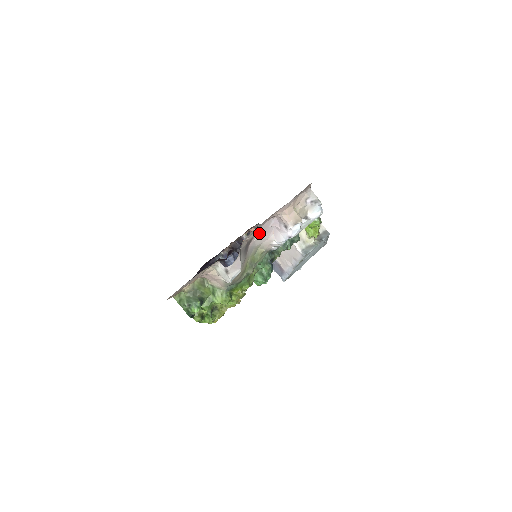
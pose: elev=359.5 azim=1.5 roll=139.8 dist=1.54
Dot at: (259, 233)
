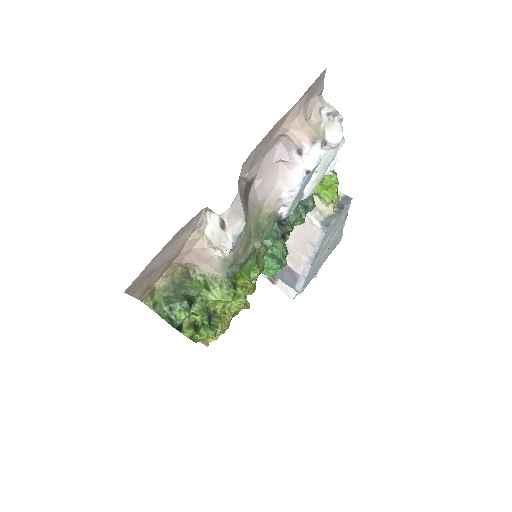
Dot at: (260, 174)
